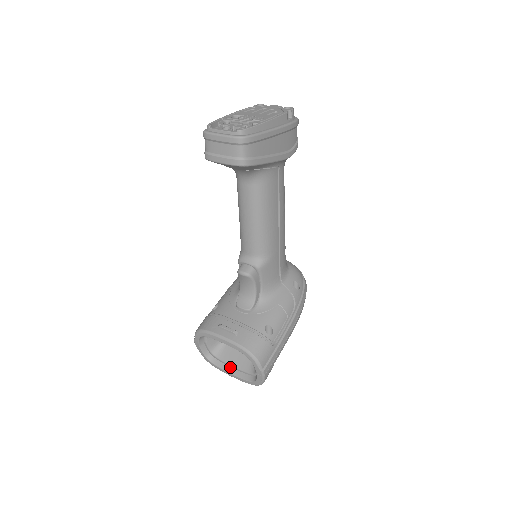
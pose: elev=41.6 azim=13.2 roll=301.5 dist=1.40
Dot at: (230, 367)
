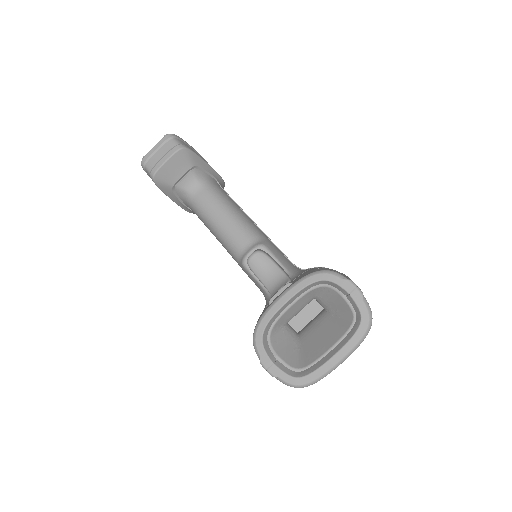
Dot at: (327, 354)
